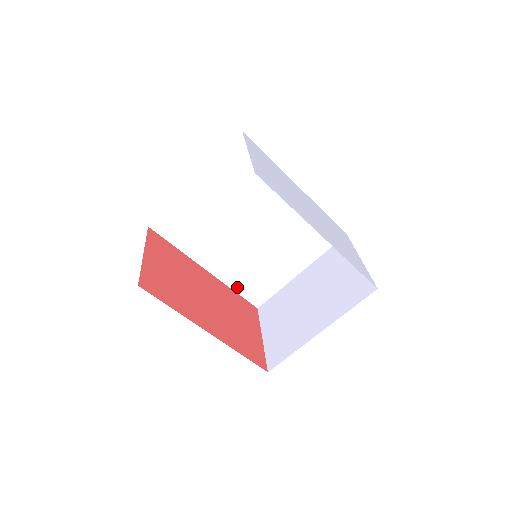
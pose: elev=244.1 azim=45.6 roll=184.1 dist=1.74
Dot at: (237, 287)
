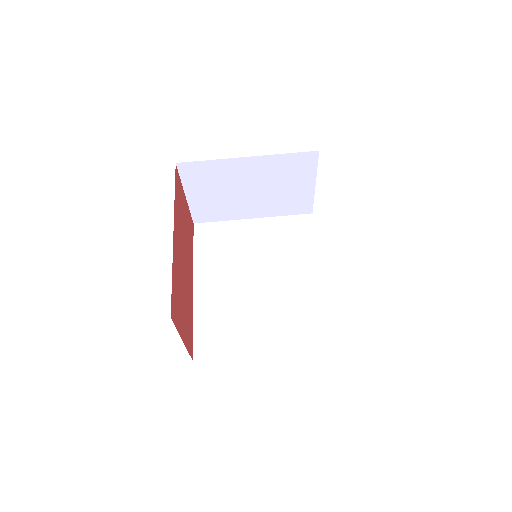
Dot at: (199, 322)
